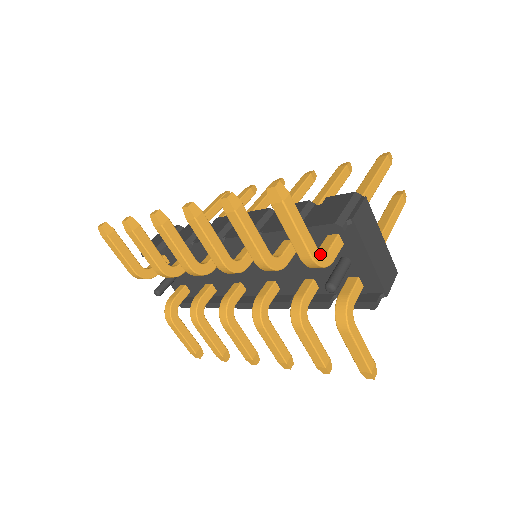
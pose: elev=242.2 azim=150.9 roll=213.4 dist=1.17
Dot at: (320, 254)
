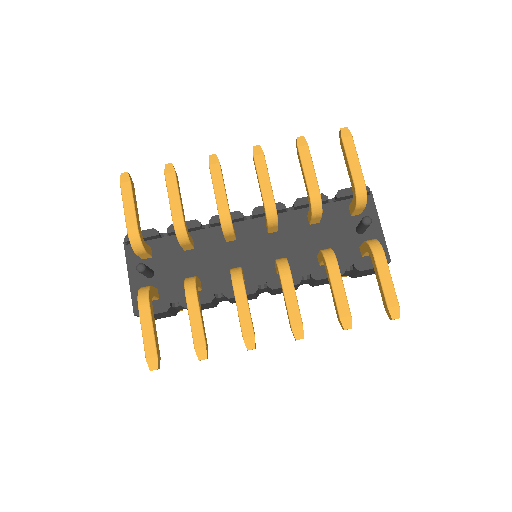
Dot at: occluded
